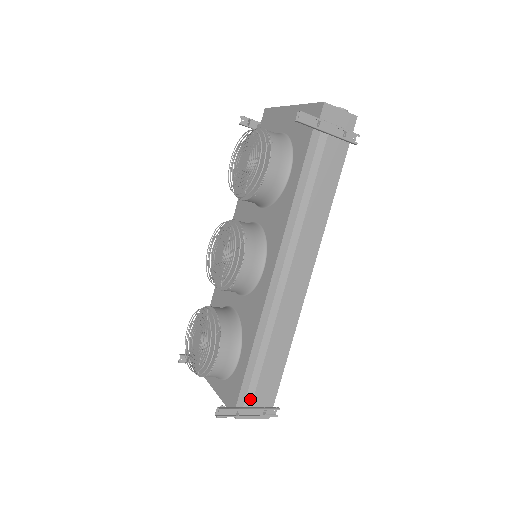
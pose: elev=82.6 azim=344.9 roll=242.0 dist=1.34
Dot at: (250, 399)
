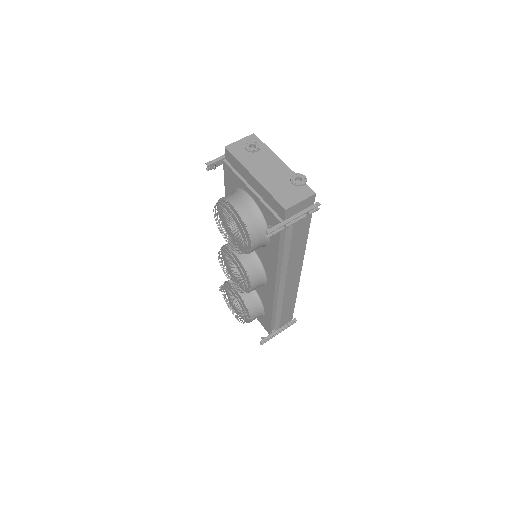
Dot at: (277, 326)
